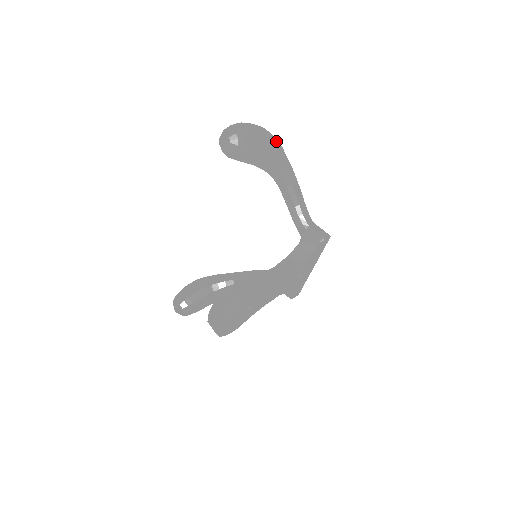
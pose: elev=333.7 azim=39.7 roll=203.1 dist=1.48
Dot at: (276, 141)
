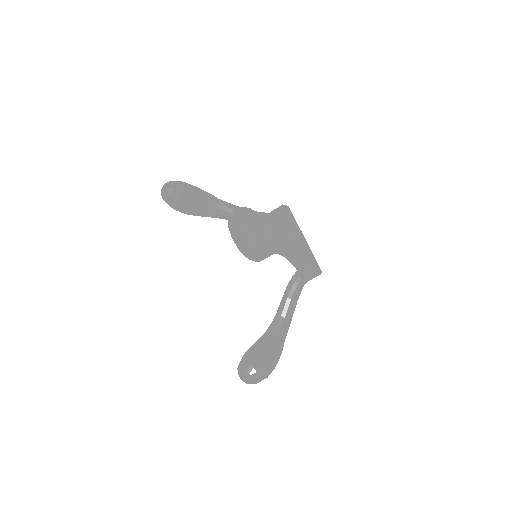
Dot at: occluded
